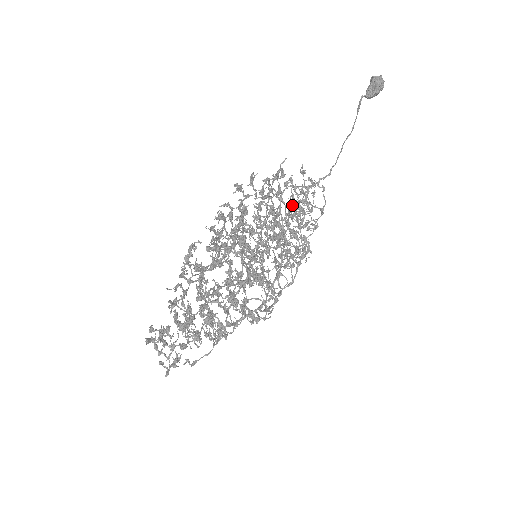
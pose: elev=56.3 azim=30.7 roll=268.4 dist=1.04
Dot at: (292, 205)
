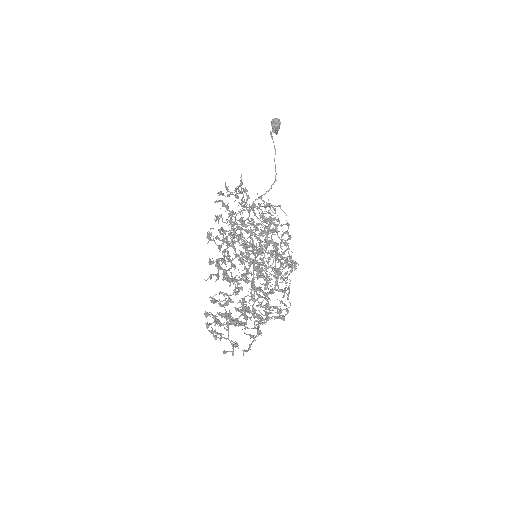
Dot at: (263, 216)
